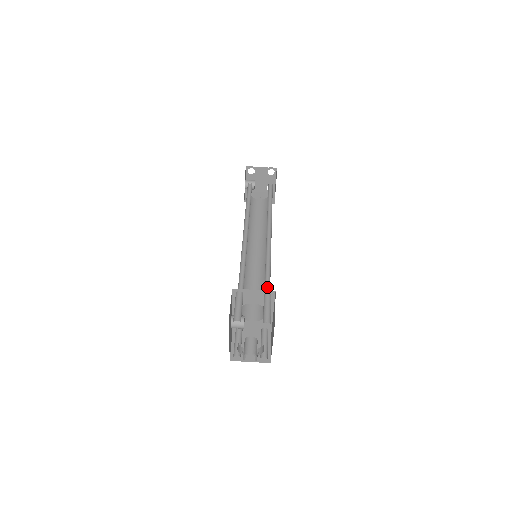
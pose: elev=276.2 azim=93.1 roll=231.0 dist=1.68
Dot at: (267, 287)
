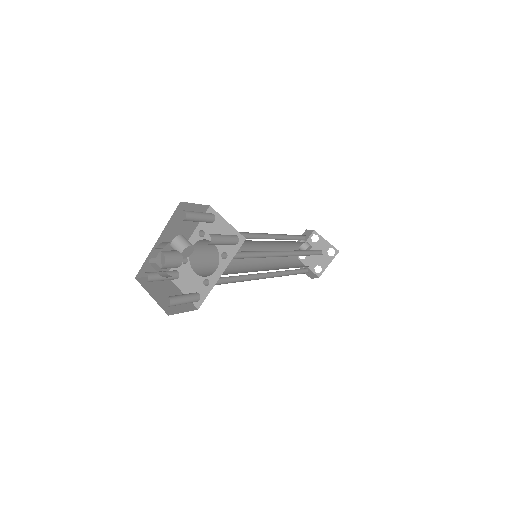
Dot at: (240, 257)
